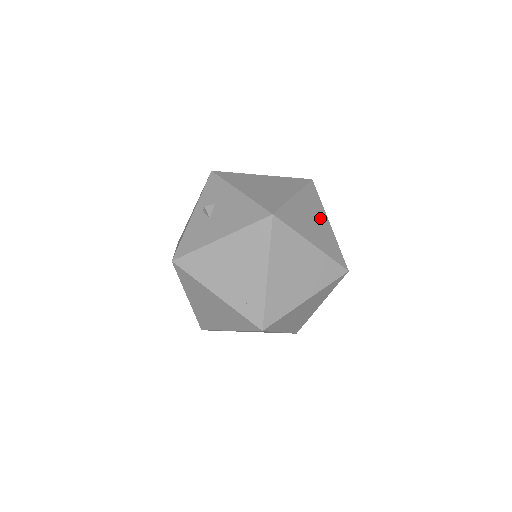
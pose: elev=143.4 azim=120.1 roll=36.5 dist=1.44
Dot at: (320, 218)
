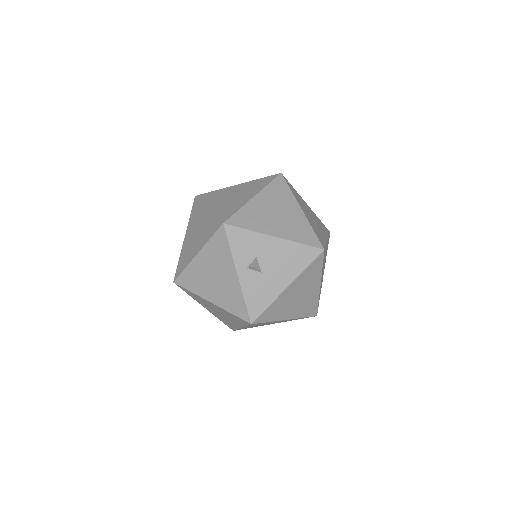
Dot at: (307, 208)
